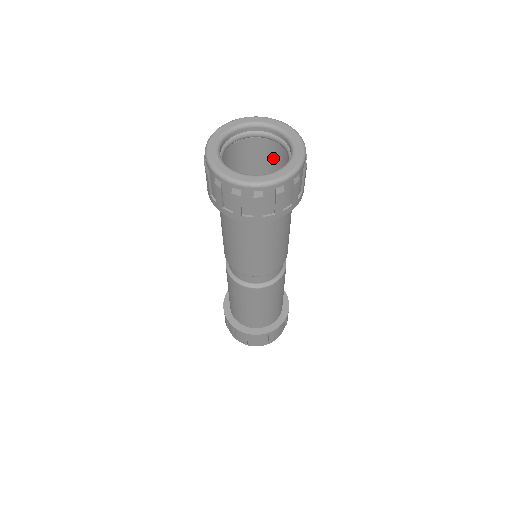
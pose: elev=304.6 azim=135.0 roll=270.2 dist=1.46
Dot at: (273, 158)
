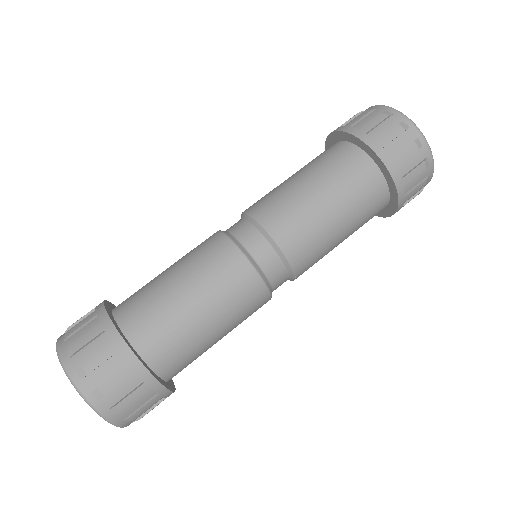
Dot at: occluded
